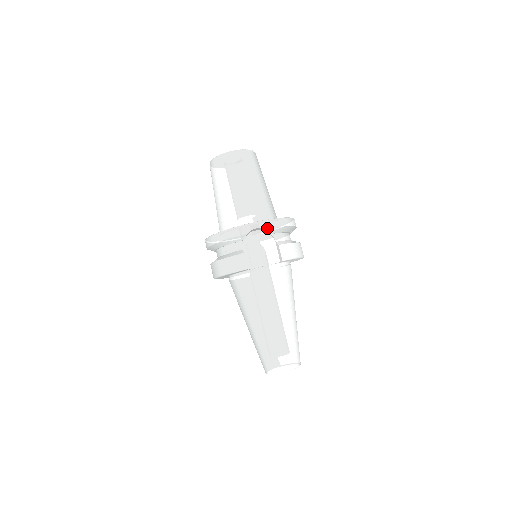
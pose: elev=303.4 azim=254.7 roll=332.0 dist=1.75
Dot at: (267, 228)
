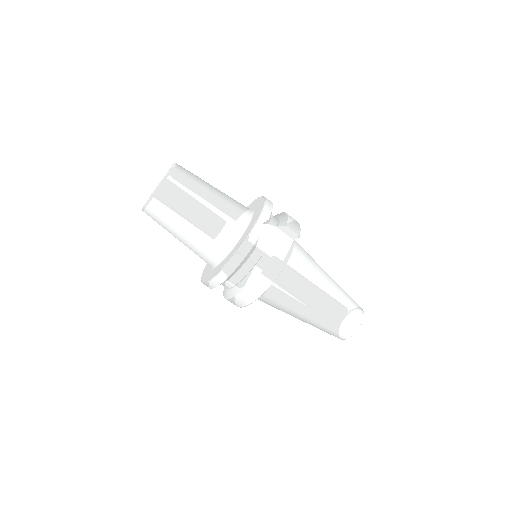
Dot at: (267, 219)
